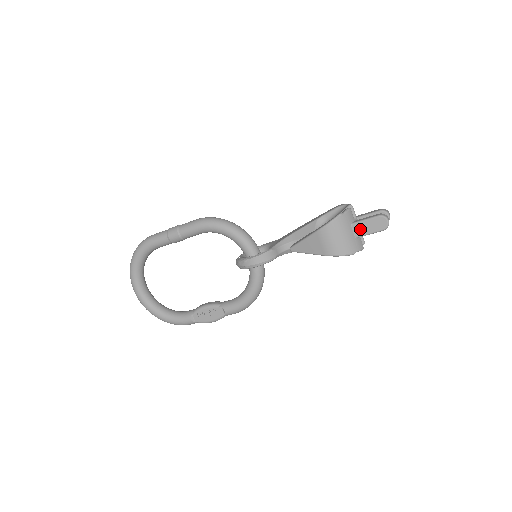
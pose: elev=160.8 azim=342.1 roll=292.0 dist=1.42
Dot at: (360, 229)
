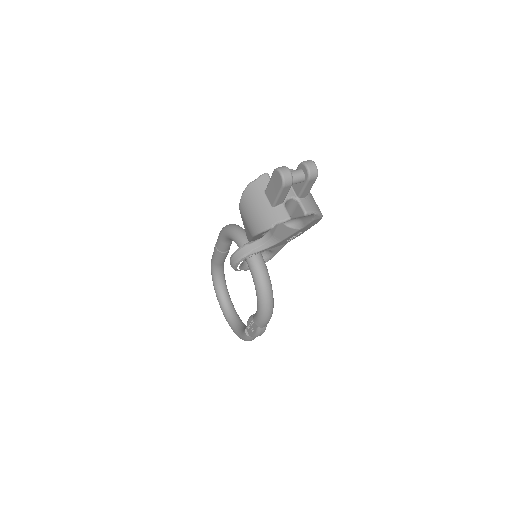
Dot at: (270, 194)
